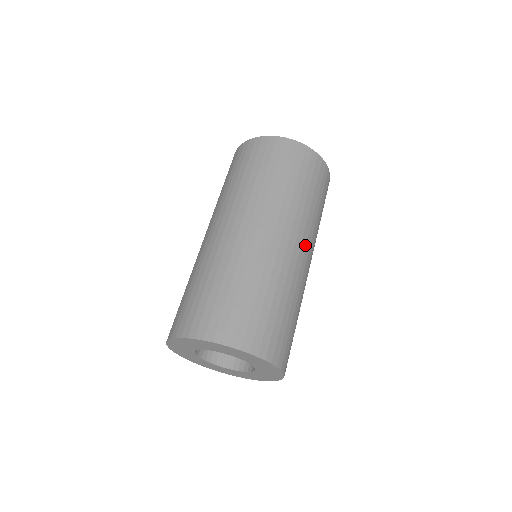
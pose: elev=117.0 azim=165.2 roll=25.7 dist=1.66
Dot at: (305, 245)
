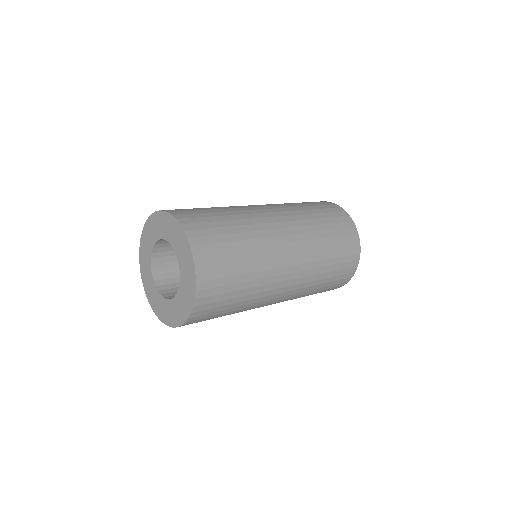
Dot at: (297, 263)
